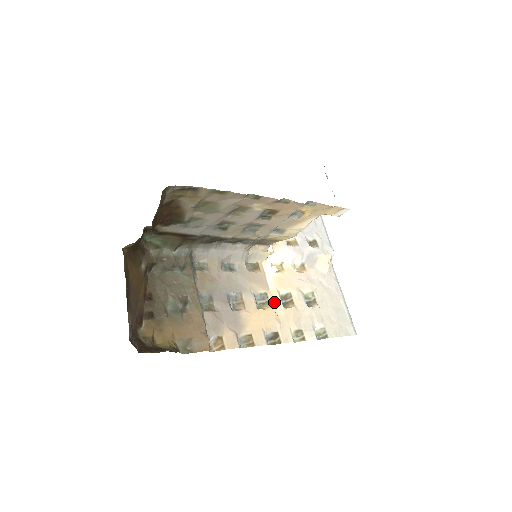
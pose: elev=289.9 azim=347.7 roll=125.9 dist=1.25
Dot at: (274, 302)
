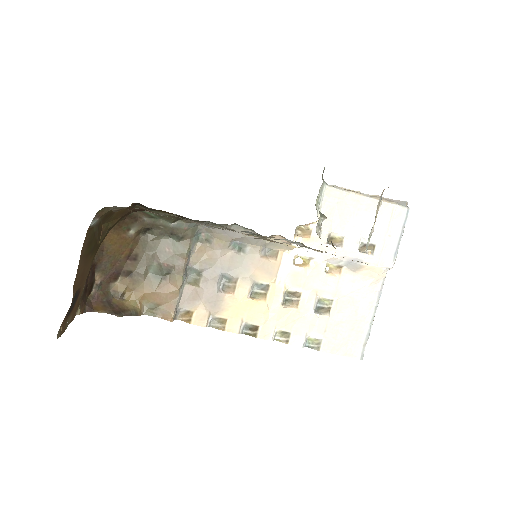
Dot at: (273, 296)
